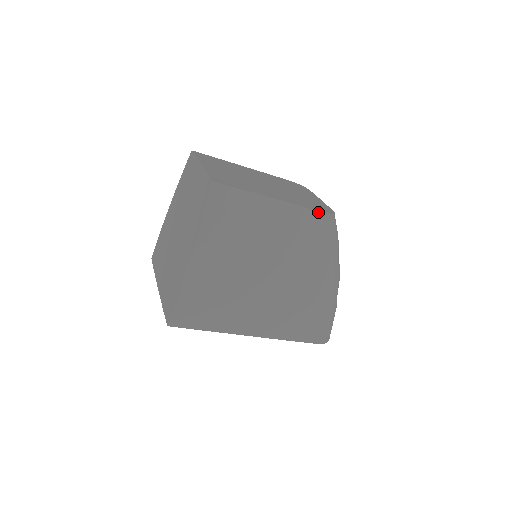
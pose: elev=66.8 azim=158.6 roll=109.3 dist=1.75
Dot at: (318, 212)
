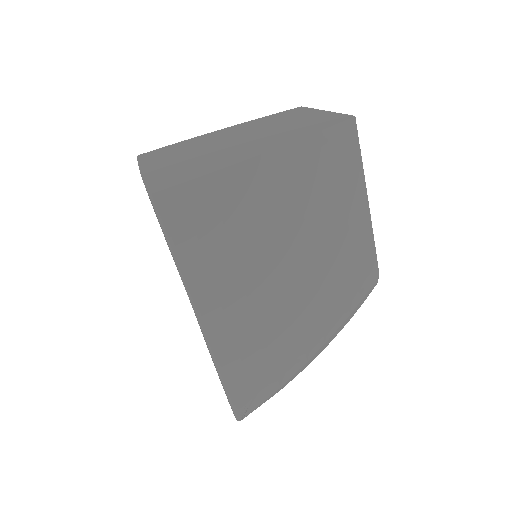
Dot at: (377, 263)
